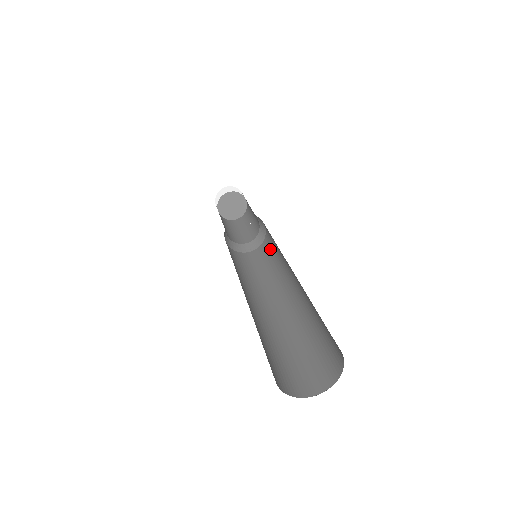
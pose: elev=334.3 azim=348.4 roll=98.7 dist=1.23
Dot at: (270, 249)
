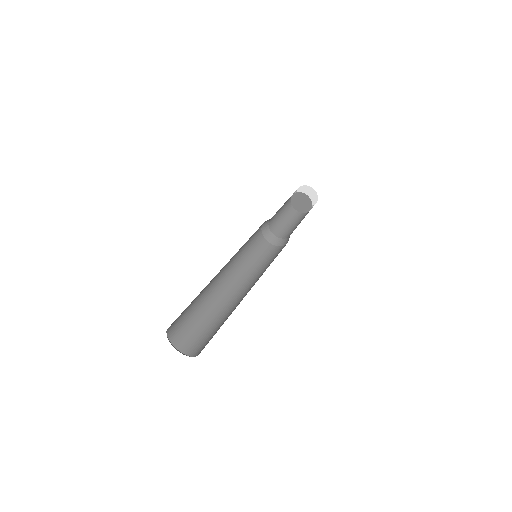
Dot at: occluded
